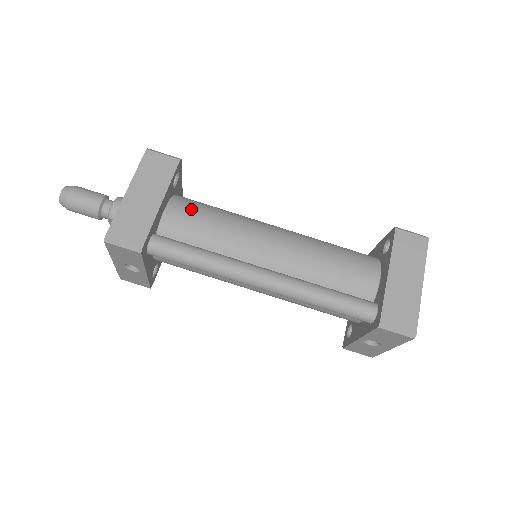
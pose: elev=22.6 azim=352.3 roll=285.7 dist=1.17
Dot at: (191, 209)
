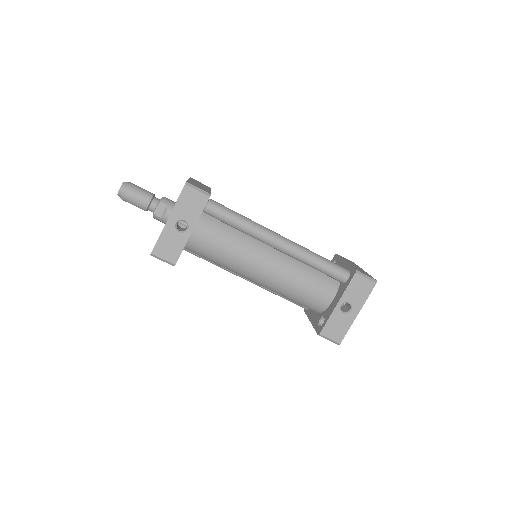
Dot at: occluded
